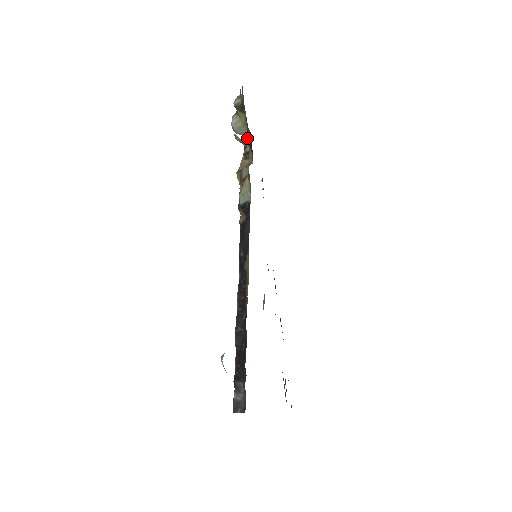
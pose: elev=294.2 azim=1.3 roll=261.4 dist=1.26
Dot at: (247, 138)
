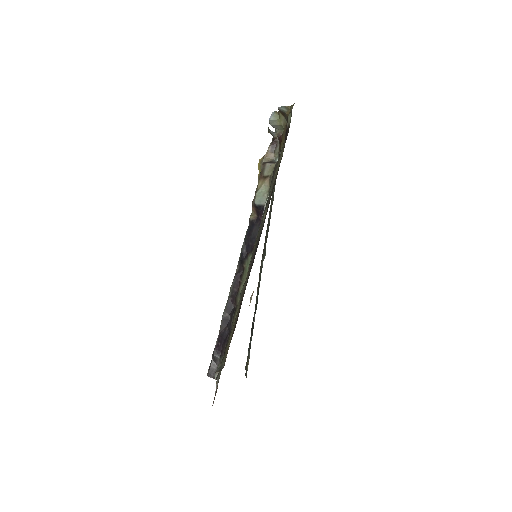
Dot at: (279, 133)
